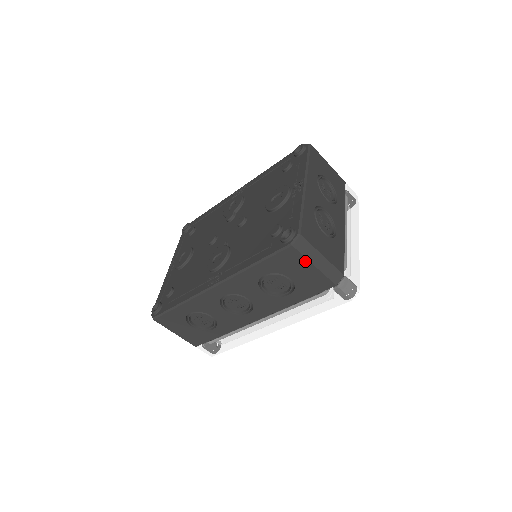
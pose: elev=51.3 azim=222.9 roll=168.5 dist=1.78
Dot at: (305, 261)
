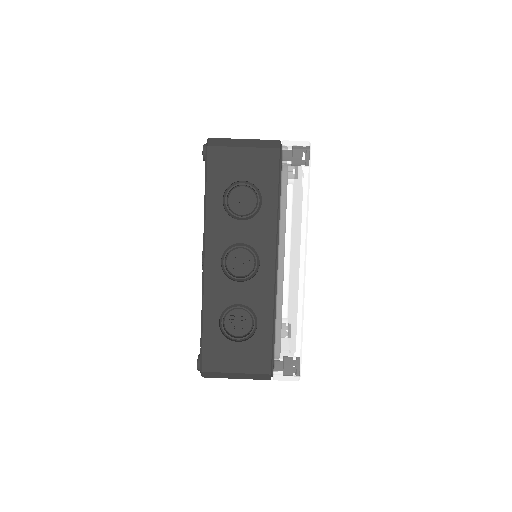
Dot at: (232, 150)
